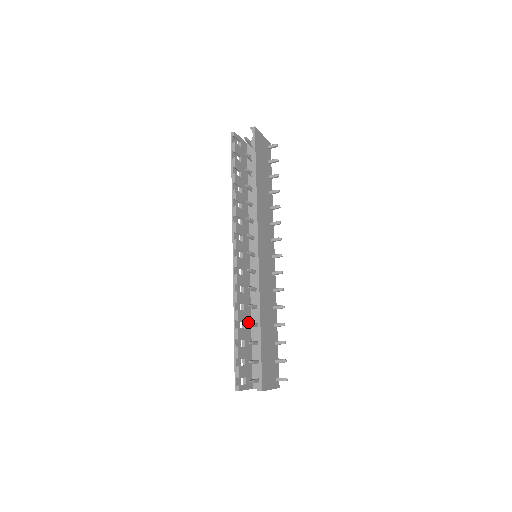
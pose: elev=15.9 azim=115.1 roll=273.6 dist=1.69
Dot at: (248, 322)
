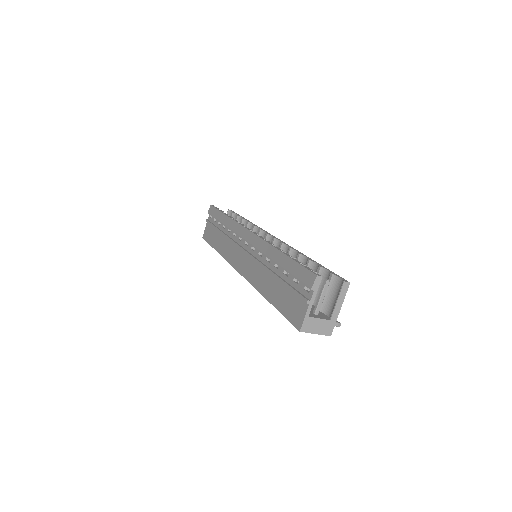
Dot at: occluded
